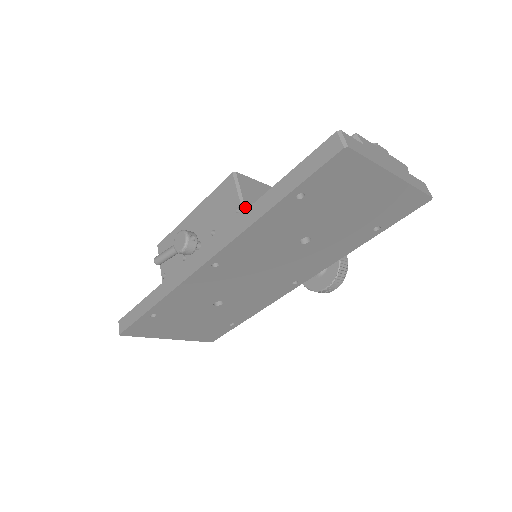
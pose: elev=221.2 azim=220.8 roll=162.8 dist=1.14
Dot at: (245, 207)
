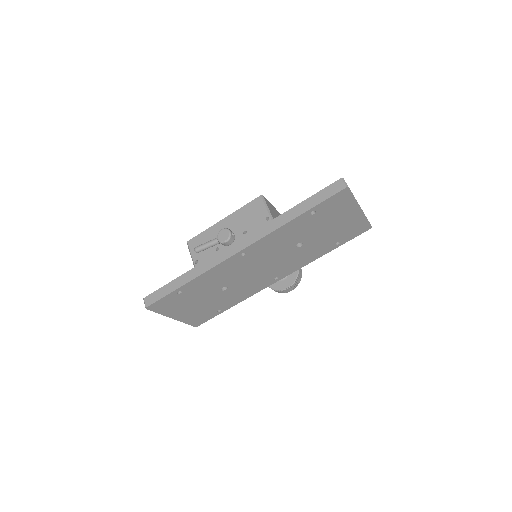
Dot at: (272, 217)
